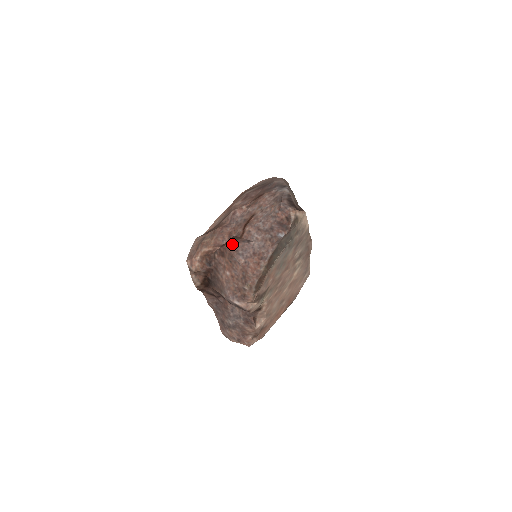
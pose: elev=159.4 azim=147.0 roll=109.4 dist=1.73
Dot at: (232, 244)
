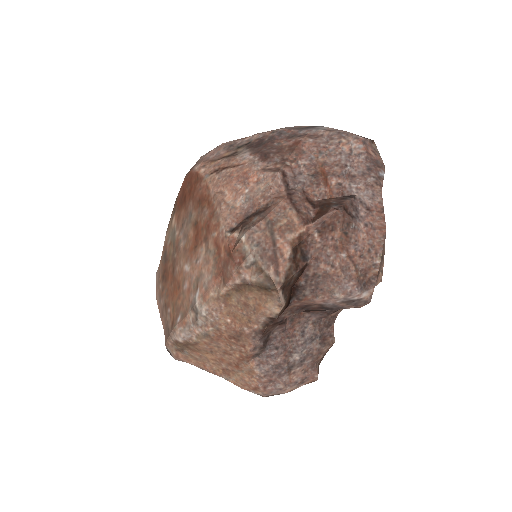
Dot at: (341, 205)
